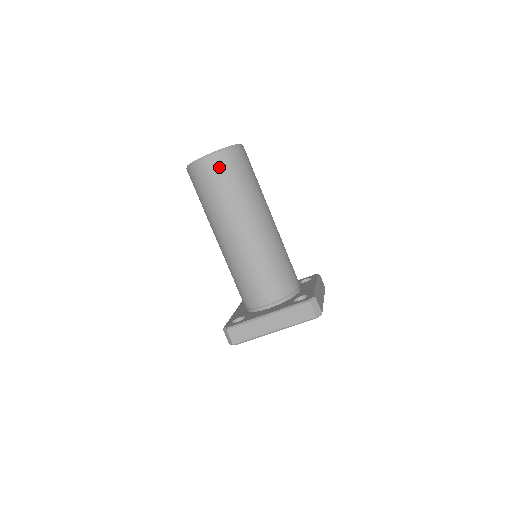
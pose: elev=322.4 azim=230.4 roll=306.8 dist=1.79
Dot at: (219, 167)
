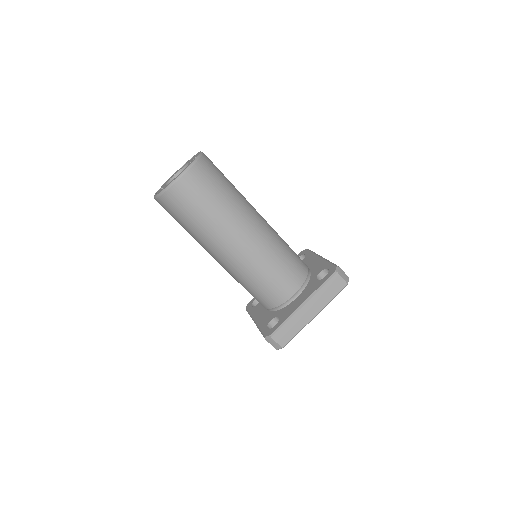
Dot at: (198, 182)
